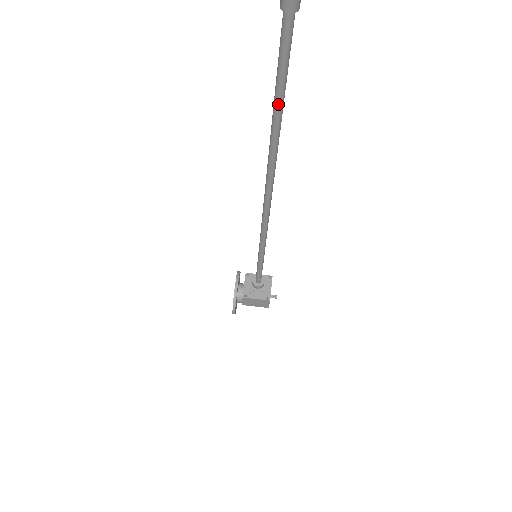
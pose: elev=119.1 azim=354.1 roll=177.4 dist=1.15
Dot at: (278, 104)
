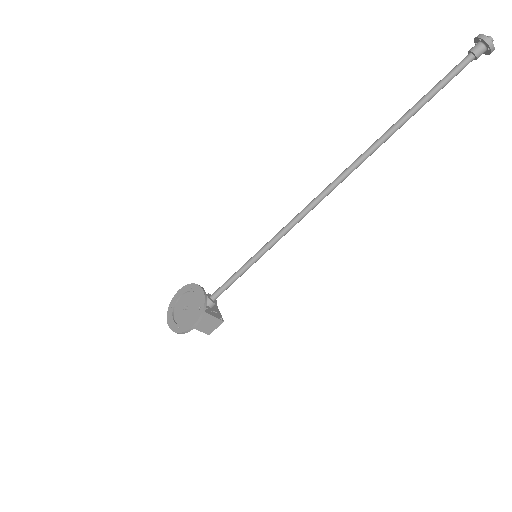
Dot at: (418, 109)
